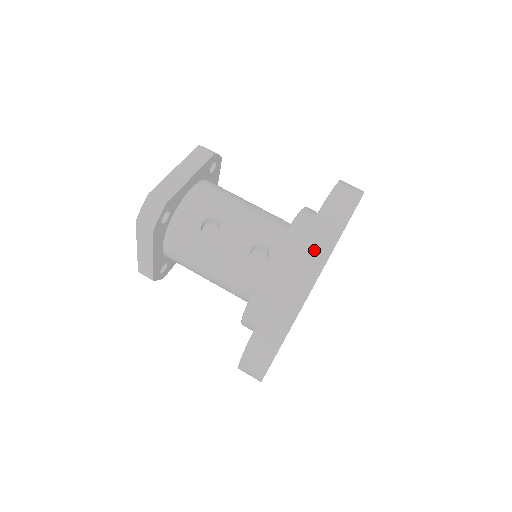
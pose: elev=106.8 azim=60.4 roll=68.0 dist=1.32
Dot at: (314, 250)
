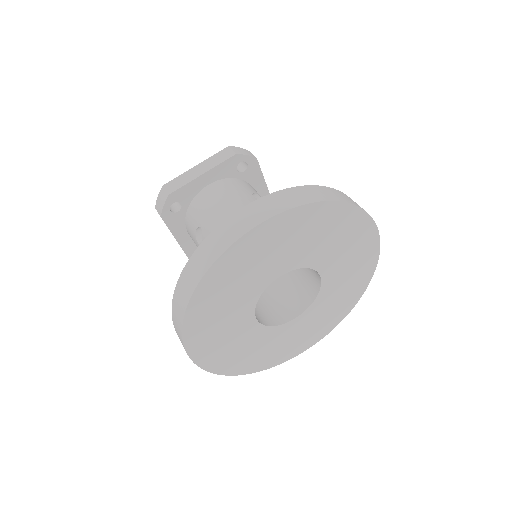
Dot at: occluded
